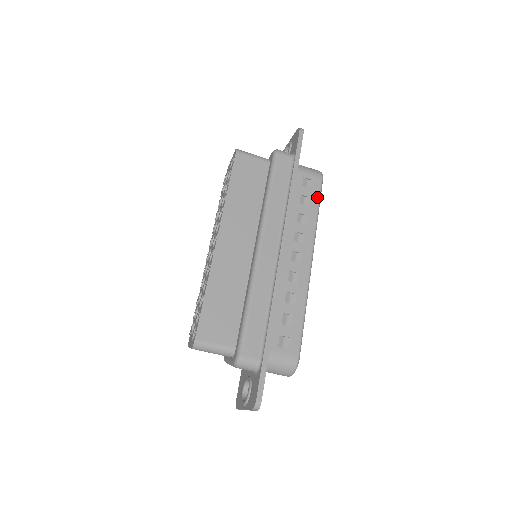
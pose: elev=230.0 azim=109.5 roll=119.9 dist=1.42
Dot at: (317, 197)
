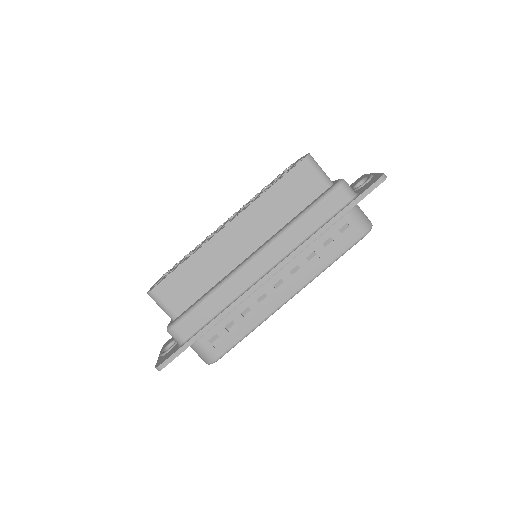
Dot at: (344, 249)
